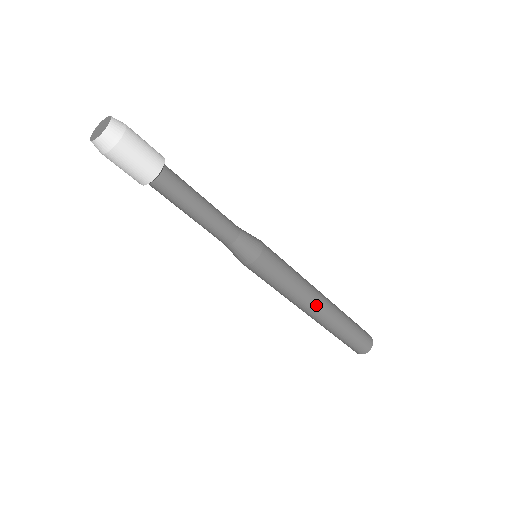
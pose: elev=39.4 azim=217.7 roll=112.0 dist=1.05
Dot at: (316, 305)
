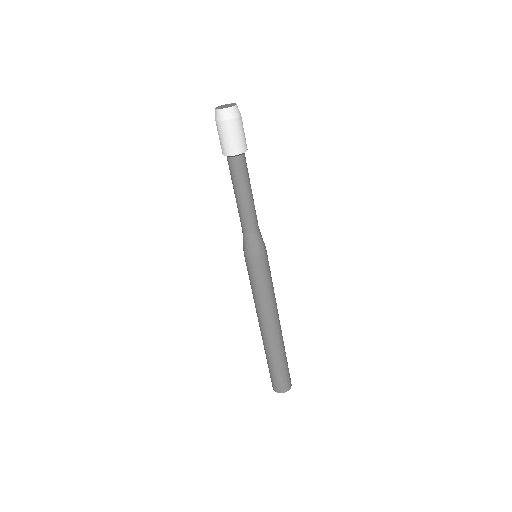
Dot at: (267, 323)
